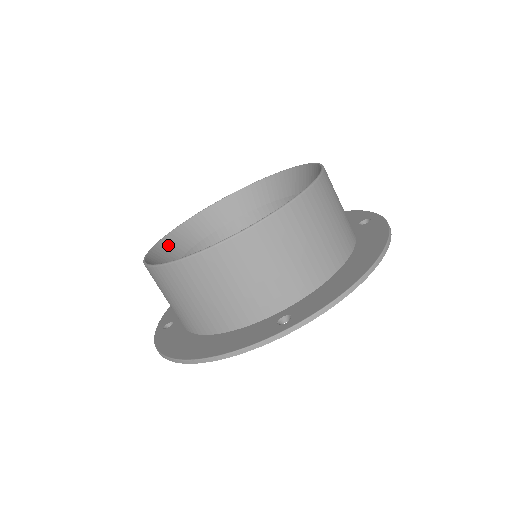
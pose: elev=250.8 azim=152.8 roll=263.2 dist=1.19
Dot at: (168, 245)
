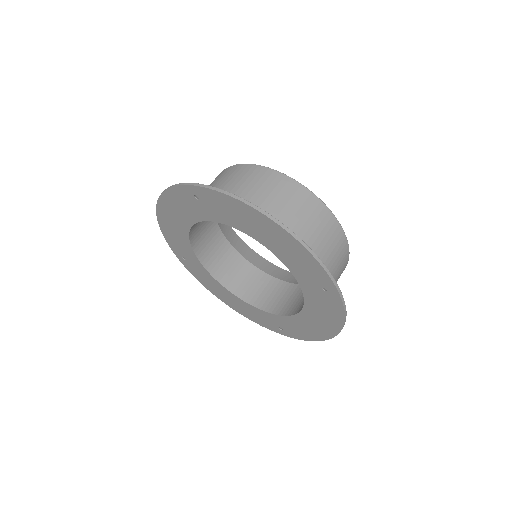
Dot at: (244, 247)
